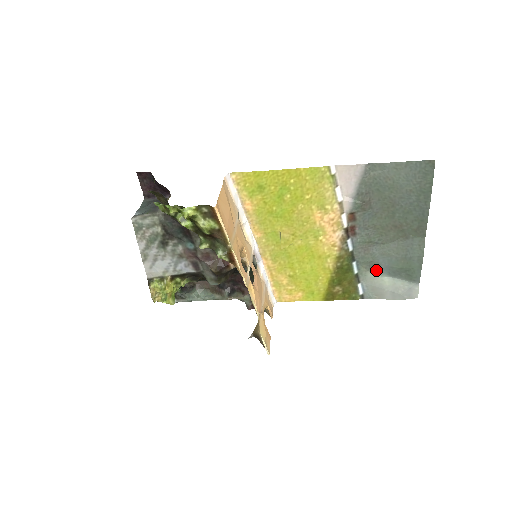
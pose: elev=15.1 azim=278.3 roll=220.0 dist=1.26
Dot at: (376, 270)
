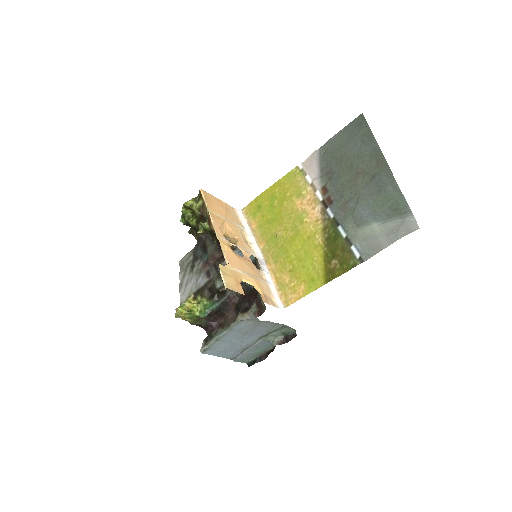
Dot at: (362, 223)
